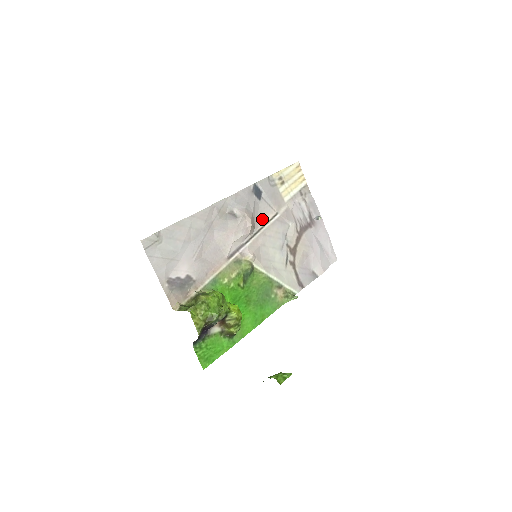
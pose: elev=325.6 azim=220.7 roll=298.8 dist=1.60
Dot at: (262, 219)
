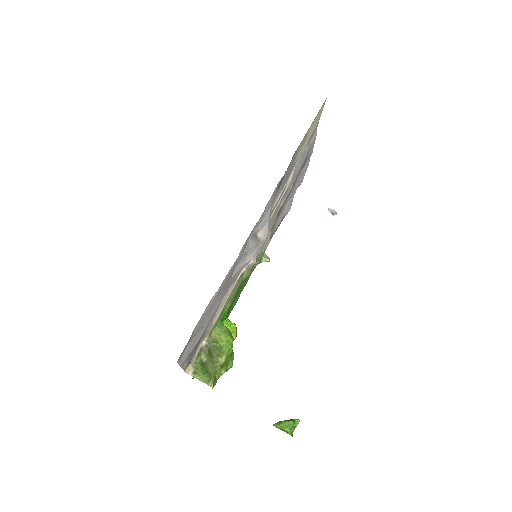
Dot at: occluded
